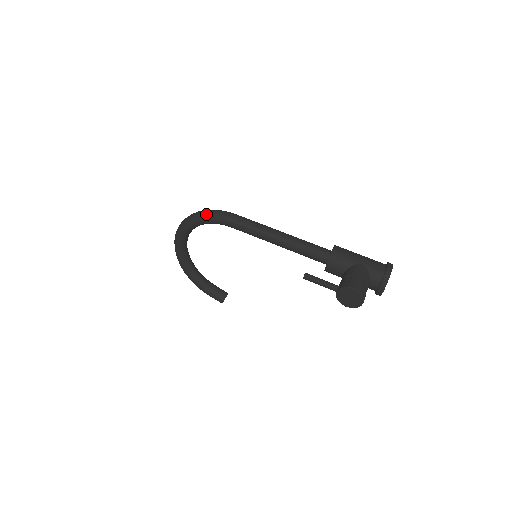
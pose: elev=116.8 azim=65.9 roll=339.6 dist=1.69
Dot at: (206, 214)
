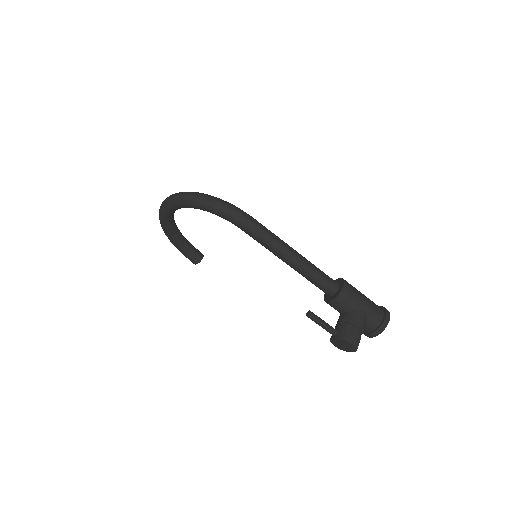
Dot at: (218, 207)
